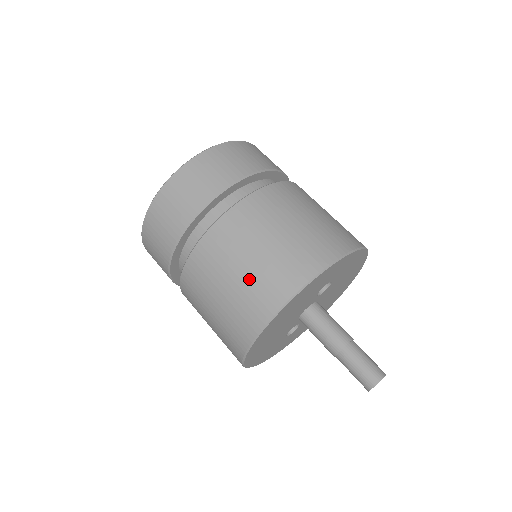
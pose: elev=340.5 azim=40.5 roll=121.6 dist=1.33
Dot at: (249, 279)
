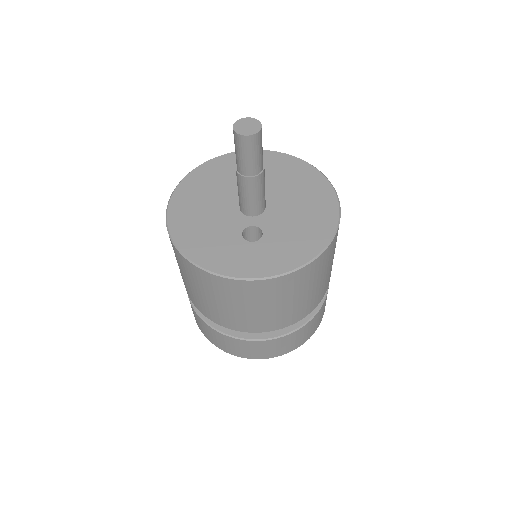
Dot at: occluded
